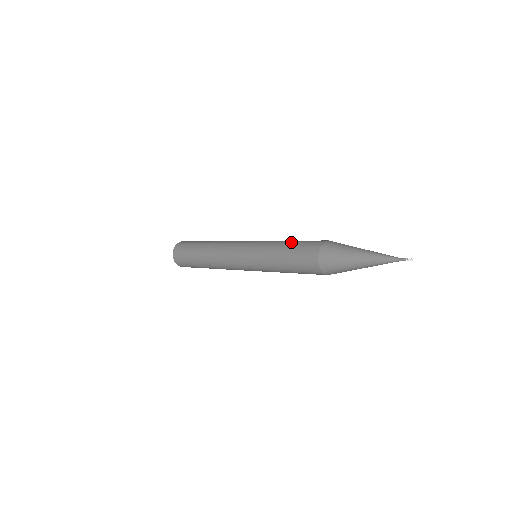
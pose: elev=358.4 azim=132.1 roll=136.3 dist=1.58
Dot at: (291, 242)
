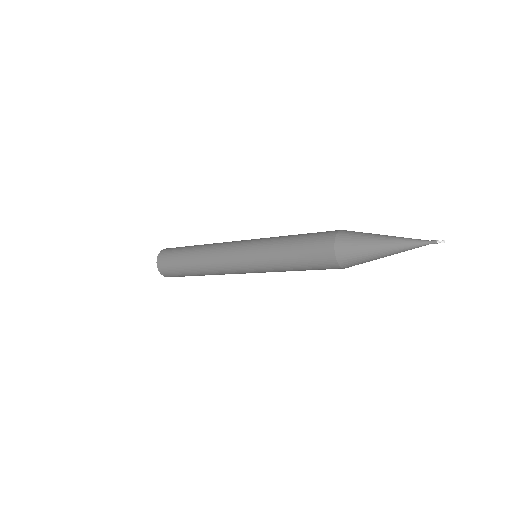
Dot at: (296, 239)
